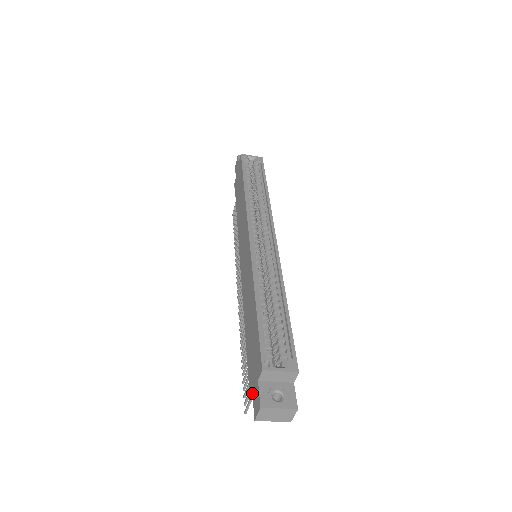
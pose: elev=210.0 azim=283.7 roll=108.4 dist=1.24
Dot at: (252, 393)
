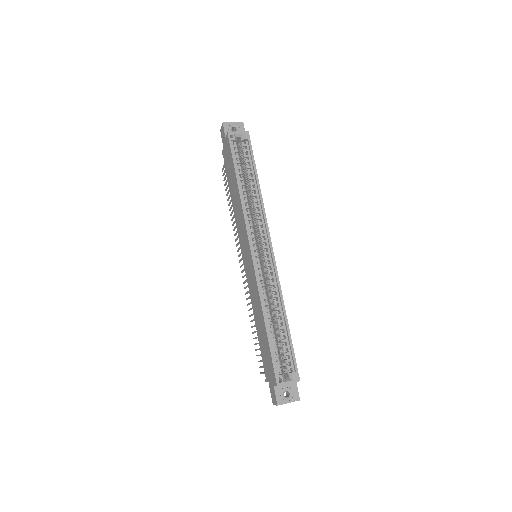
Dot at: (269, 385)
